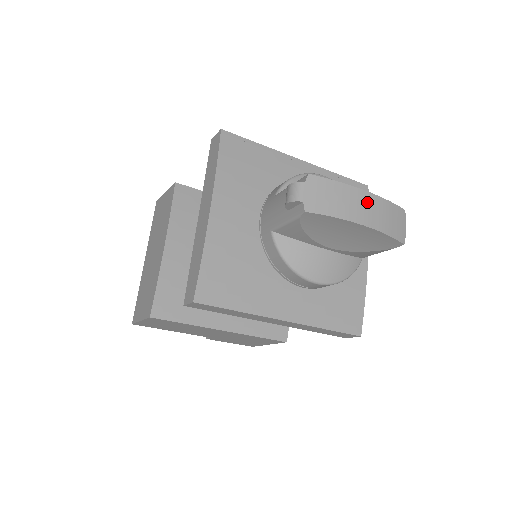
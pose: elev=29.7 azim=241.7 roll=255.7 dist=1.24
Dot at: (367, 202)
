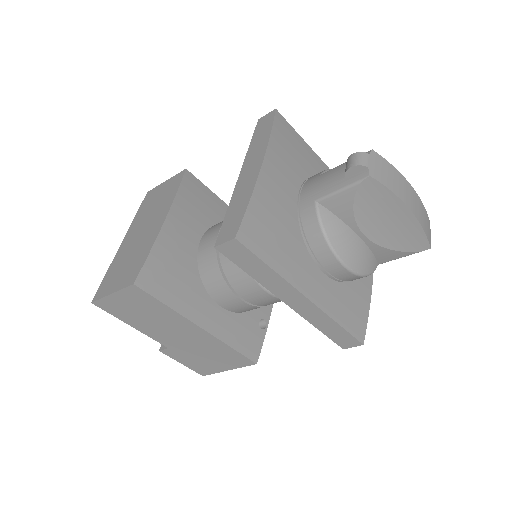
Dot at: (412, 194)
